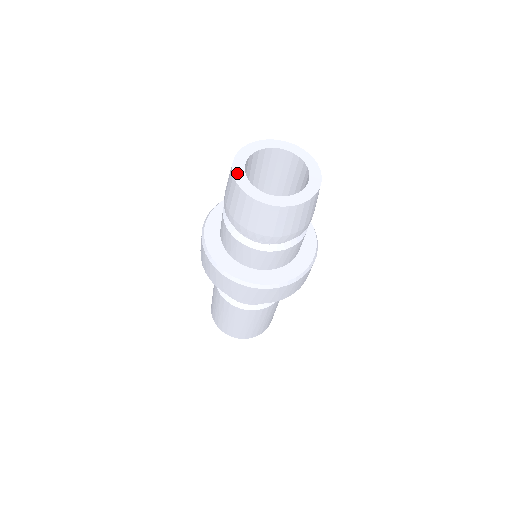
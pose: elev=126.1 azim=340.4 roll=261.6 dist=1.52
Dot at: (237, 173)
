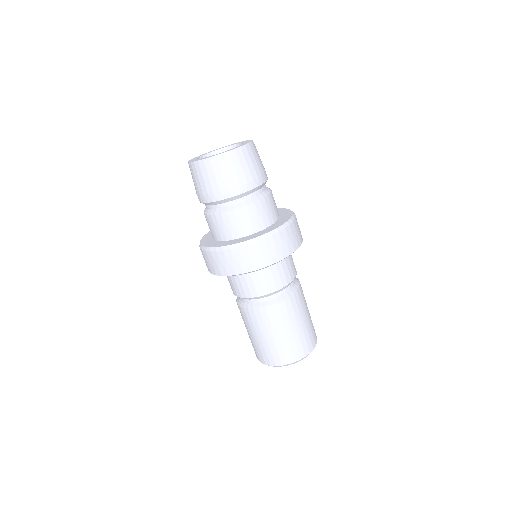
Dot at: (203, 159)
